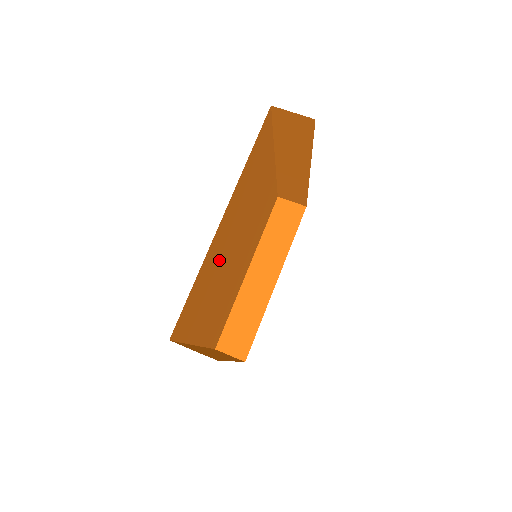
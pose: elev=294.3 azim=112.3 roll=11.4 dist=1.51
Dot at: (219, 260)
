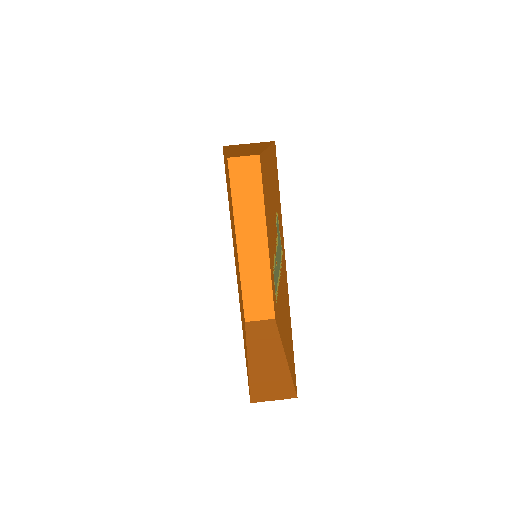
Dot at: occluded
